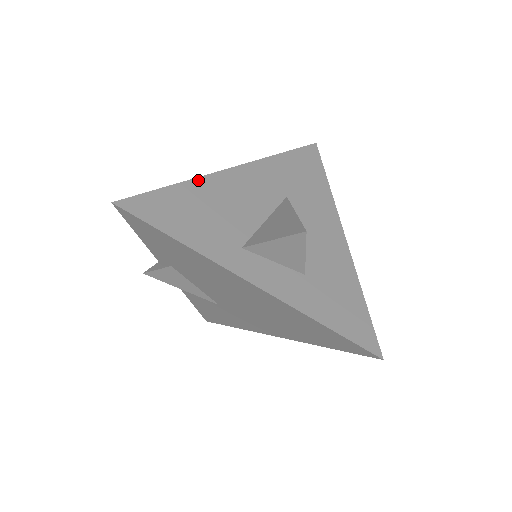
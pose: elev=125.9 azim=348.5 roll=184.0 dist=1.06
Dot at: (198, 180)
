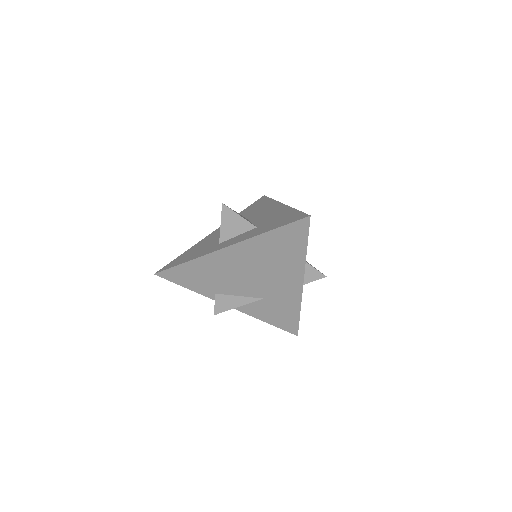
Dot at: (195, 245)
